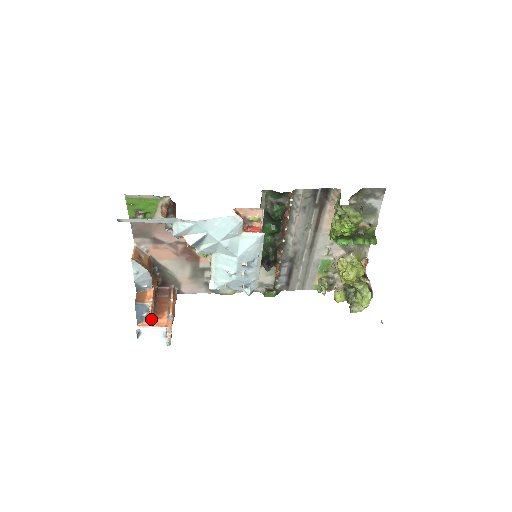
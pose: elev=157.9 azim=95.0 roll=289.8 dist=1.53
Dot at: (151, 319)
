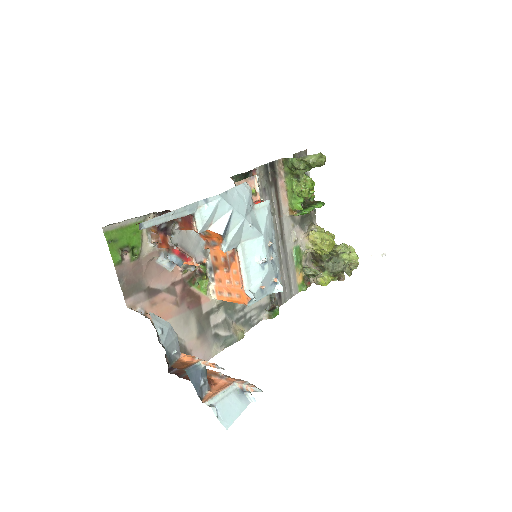
Dot at: (208, 390)
